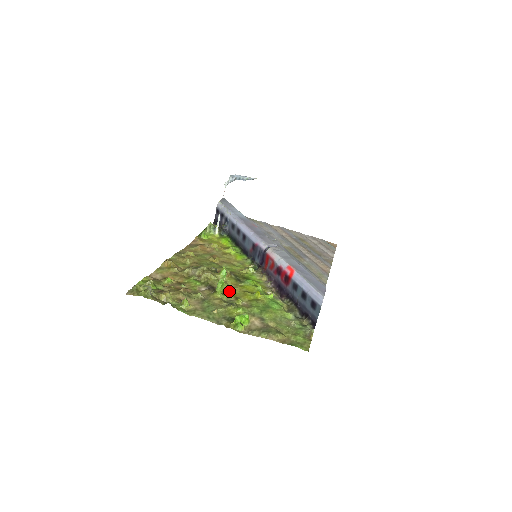
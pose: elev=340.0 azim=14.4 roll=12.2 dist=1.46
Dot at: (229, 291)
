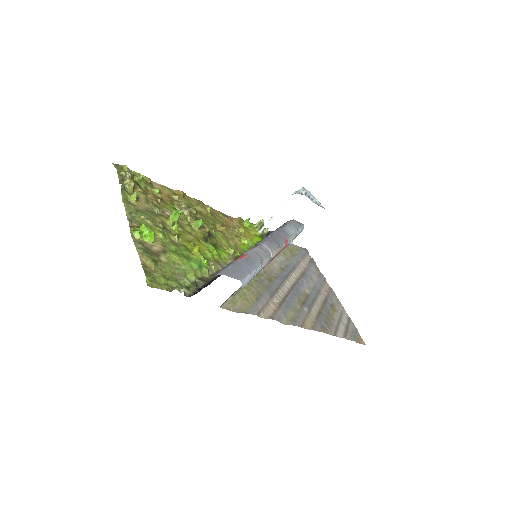
Dot at: (182, 230)
